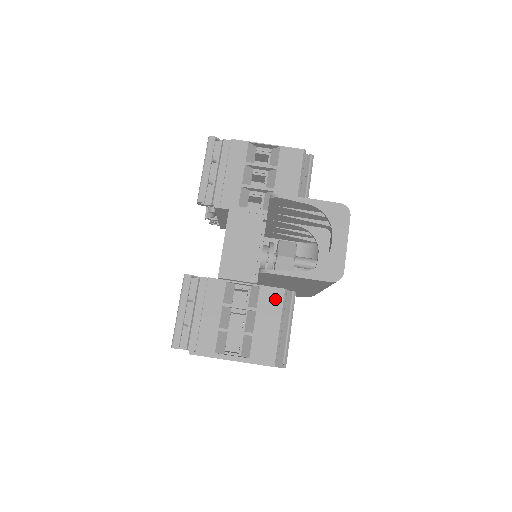
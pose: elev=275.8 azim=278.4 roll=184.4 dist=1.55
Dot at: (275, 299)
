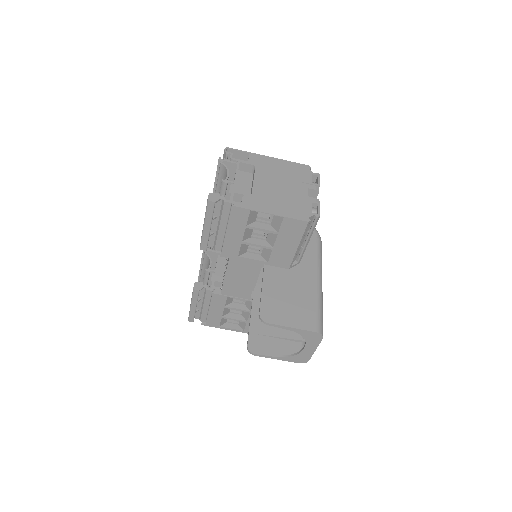
Dot at: occluded
